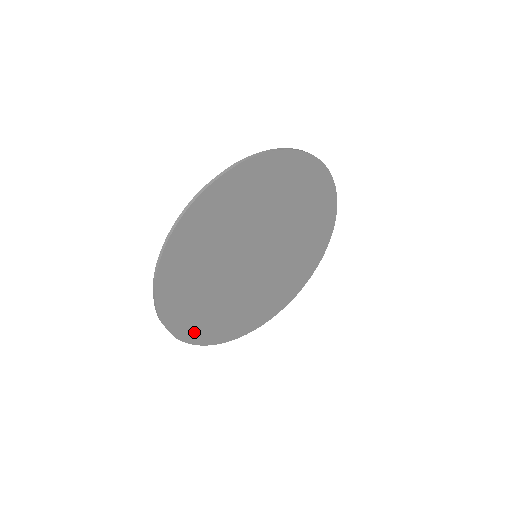
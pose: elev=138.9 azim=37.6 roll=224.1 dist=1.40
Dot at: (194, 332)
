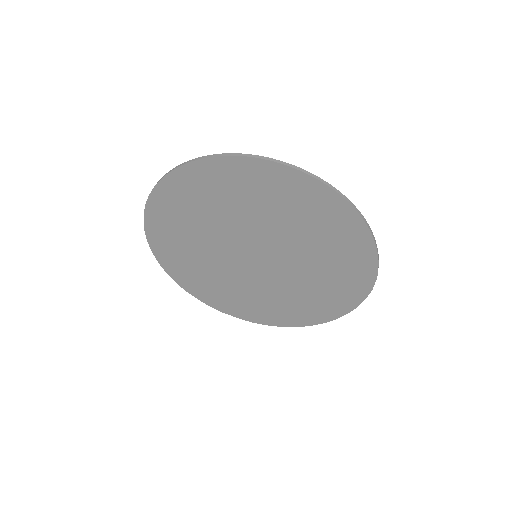
Dot at: (264, 317)
